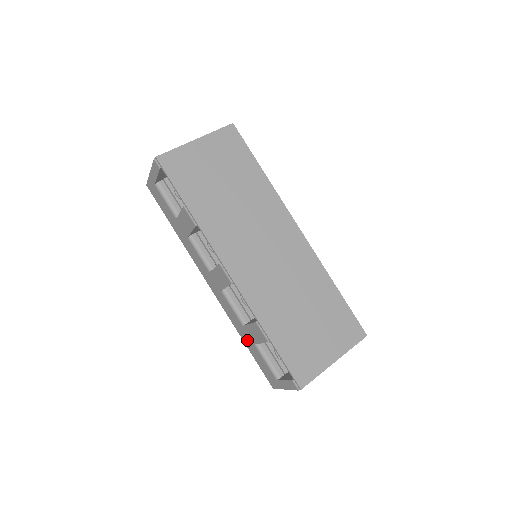
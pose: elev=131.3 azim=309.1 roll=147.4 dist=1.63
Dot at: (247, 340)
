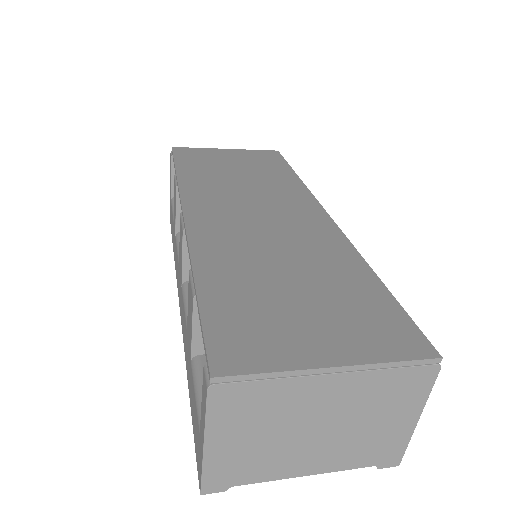
Dot at: (189, 369)
